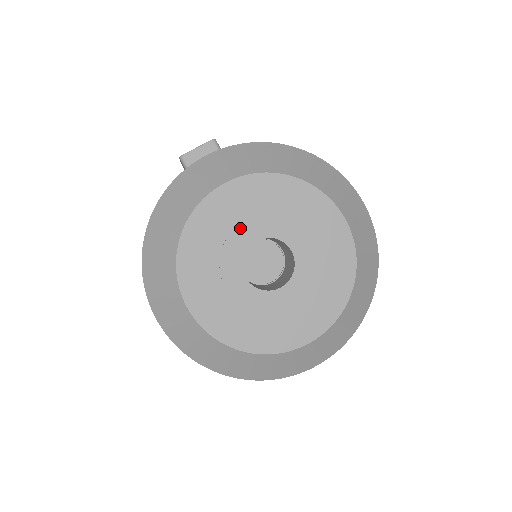
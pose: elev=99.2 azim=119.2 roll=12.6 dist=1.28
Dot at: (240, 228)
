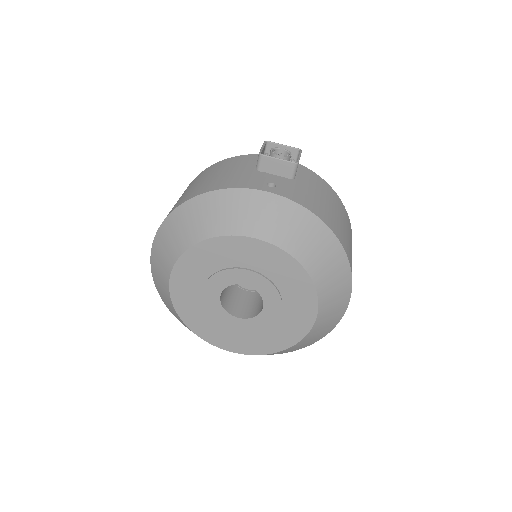
Dot at: (242, 271)
